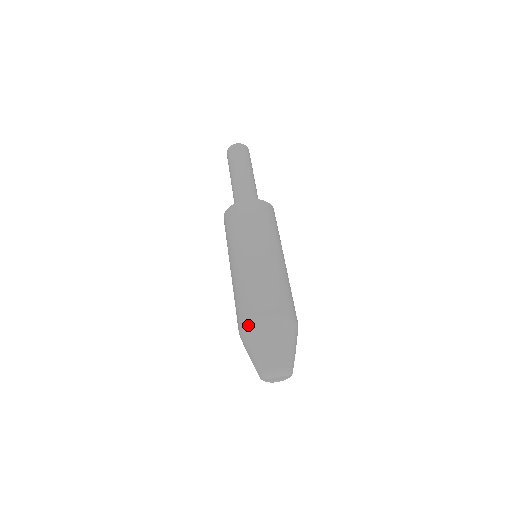
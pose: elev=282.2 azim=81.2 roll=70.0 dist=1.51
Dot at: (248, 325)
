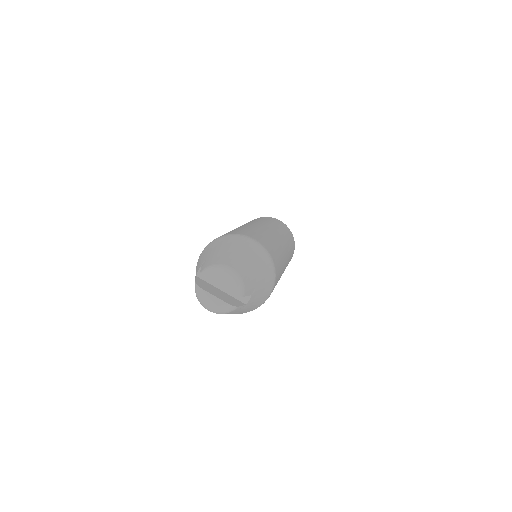
Dot at: (226, 235)
